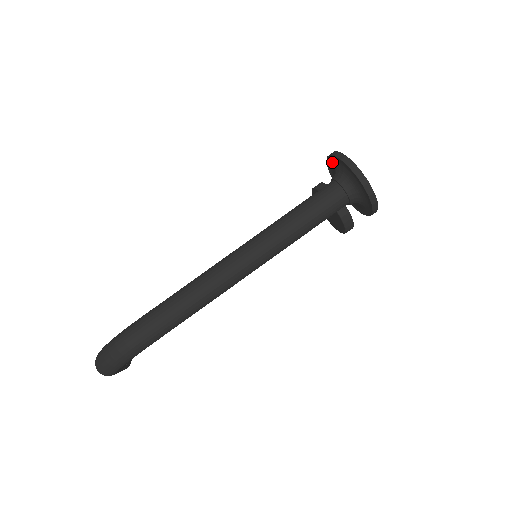
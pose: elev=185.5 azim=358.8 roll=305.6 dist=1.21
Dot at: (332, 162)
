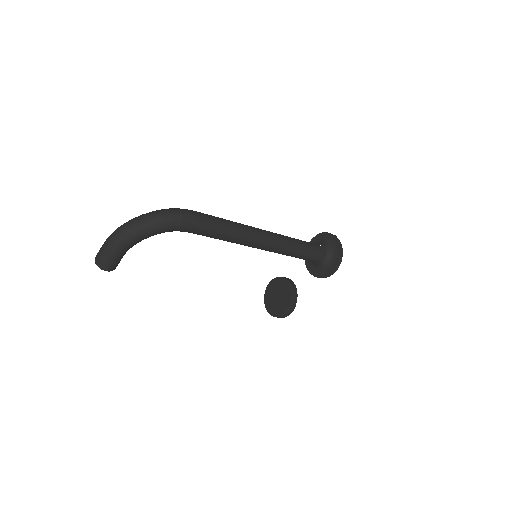
Dot at: (315, 241)
